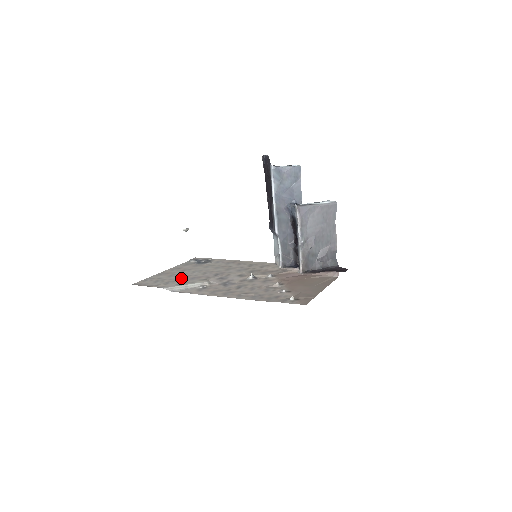
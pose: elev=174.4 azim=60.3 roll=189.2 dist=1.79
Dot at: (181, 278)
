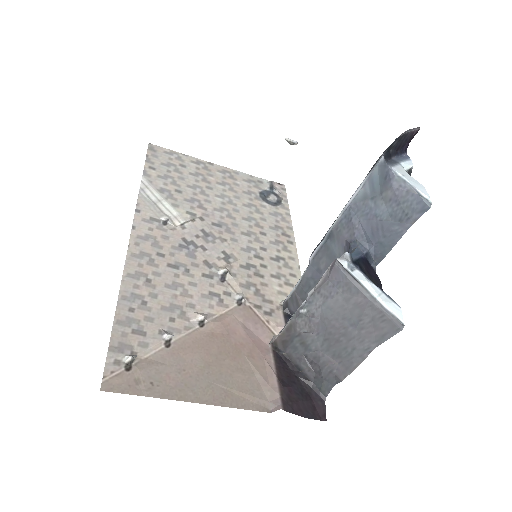
Dot at: (190, 187)
